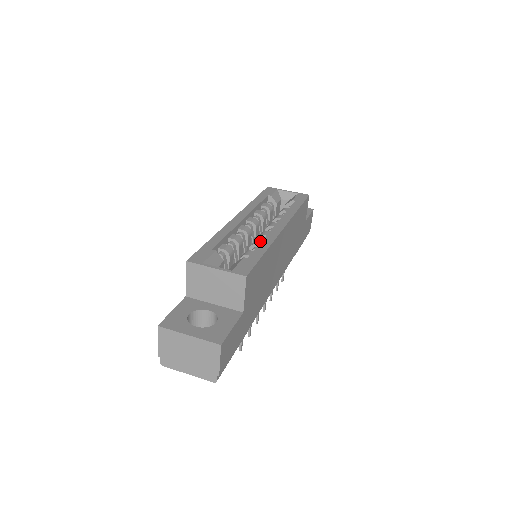
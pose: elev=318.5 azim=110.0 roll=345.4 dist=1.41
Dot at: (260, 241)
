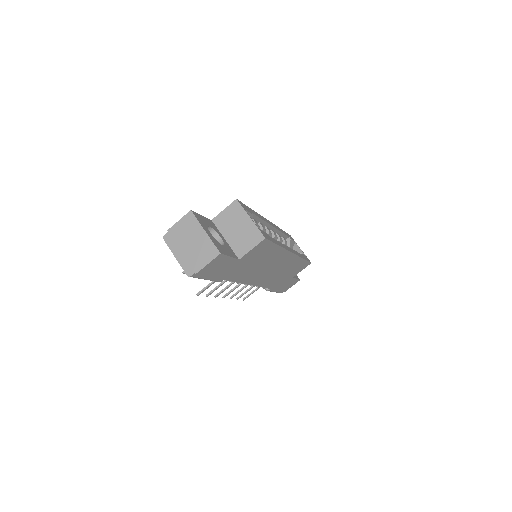
Dot at: occluded
